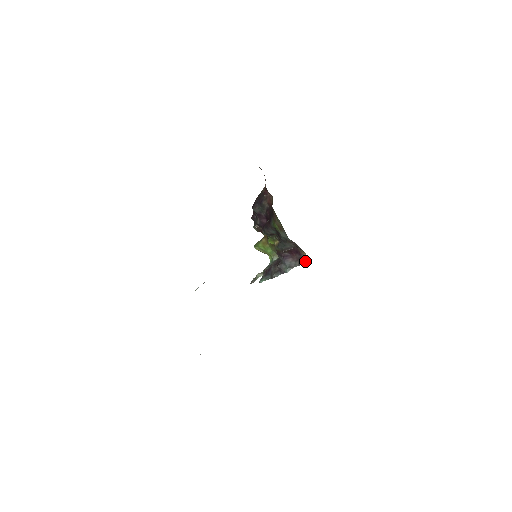
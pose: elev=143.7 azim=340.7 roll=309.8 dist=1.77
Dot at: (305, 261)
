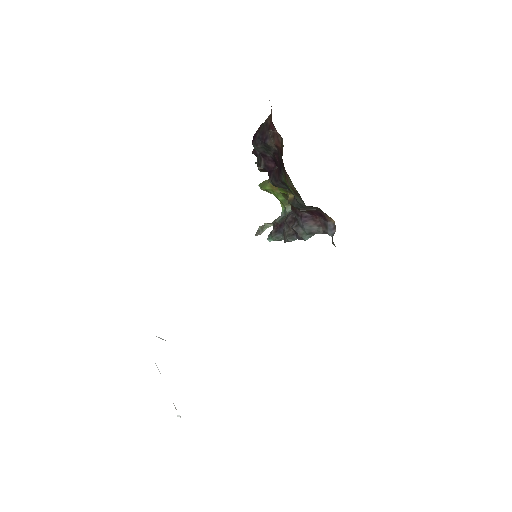
Dot at: (333, 232)
